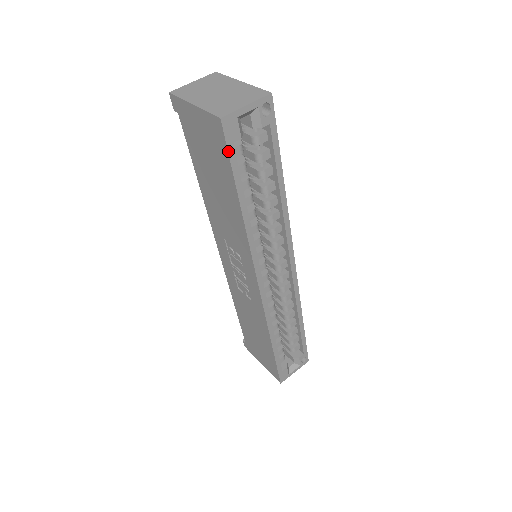
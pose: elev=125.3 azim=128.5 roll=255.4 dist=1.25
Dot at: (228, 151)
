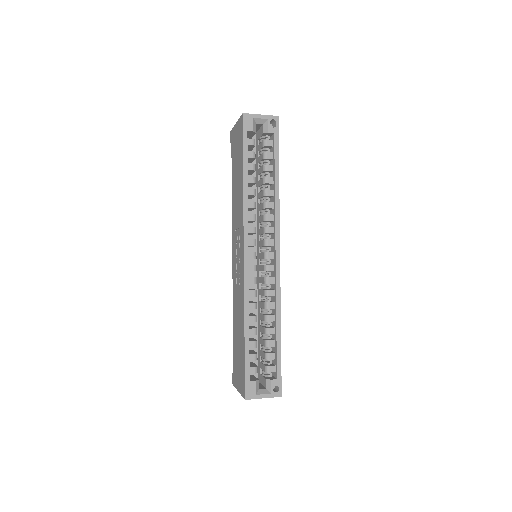
Dot at: (243, 134)
